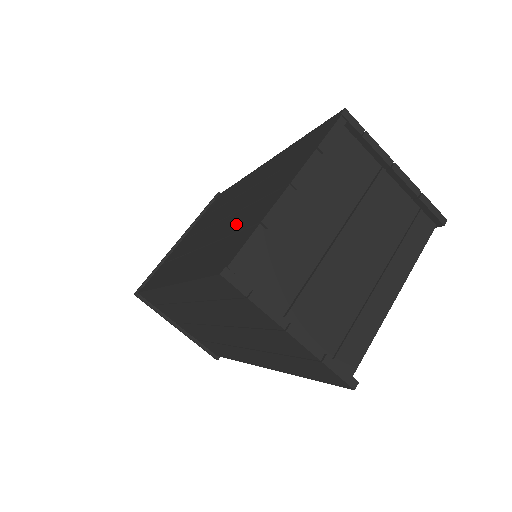
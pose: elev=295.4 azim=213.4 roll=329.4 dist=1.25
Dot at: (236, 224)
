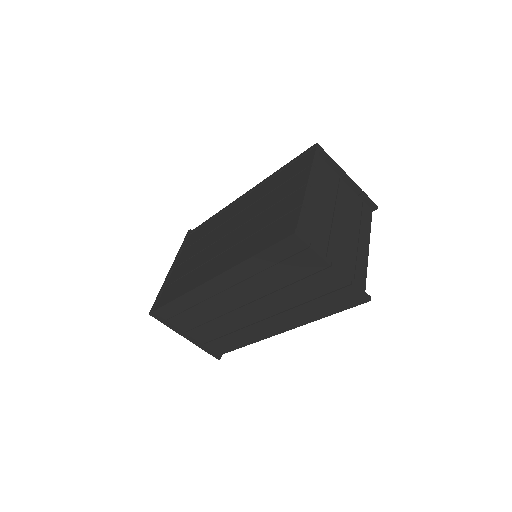
Dot at: (266, 220)
